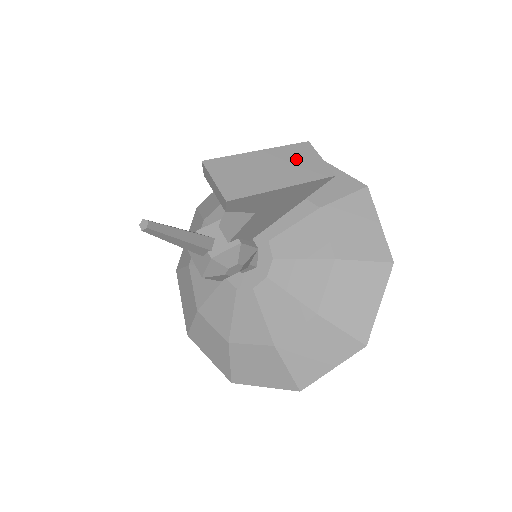
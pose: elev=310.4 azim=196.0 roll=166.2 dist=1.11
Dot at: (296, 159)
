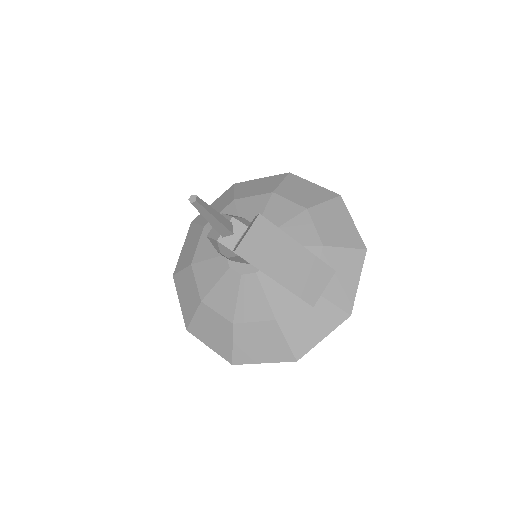
Dot at: (310, 273)
